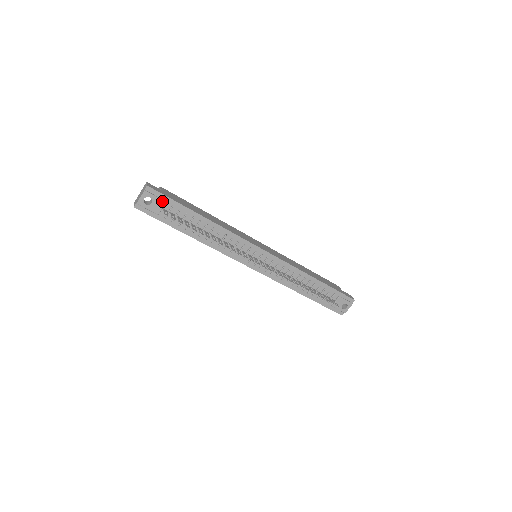
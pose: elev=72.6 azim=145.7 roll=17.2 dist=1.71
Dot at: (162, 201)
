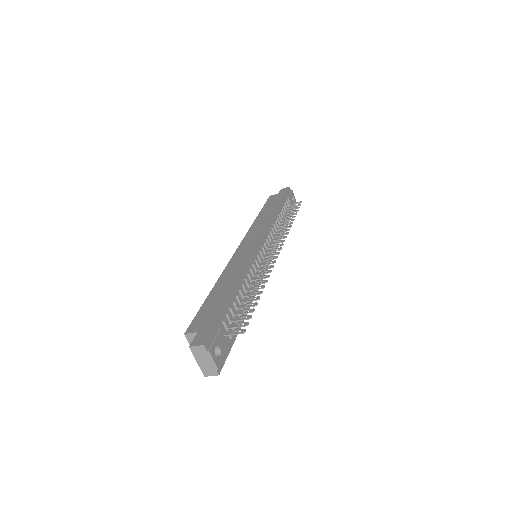
Dot at: (219, 333)
